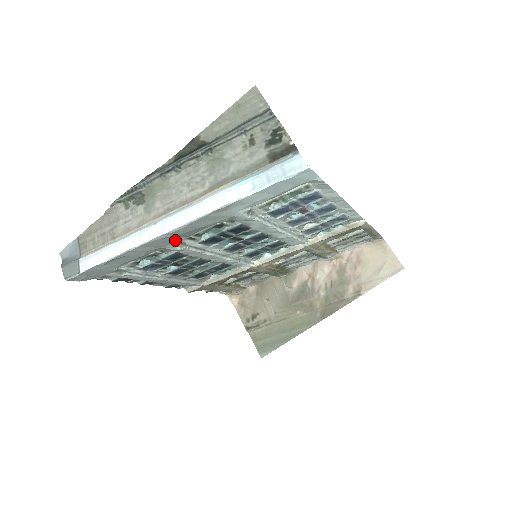
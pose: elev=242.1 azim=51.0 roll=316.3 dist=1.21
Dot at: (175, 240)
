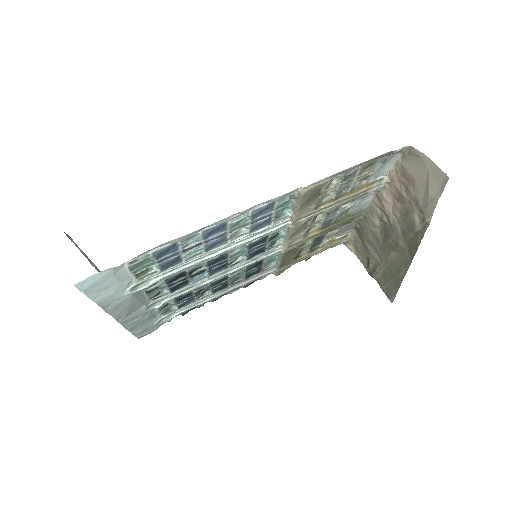
Dot at: (141, 309)
